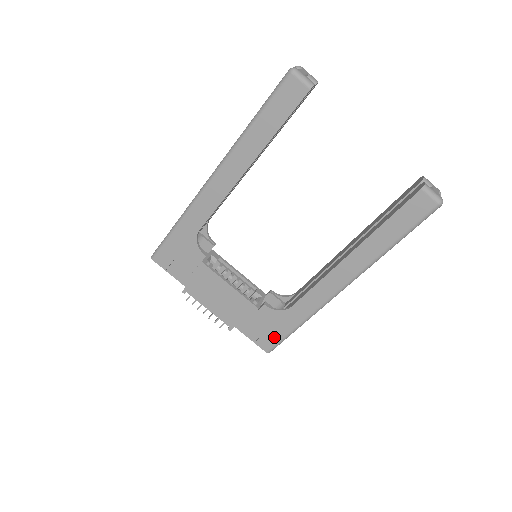
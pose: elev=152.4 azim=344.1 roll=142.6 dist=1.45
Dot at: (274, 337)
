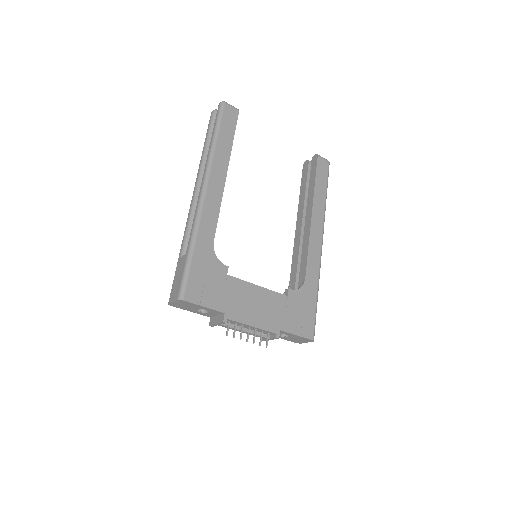
Dot at: (310, 318)
